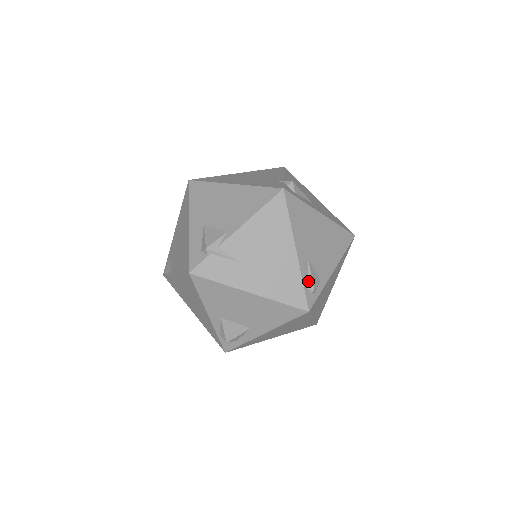
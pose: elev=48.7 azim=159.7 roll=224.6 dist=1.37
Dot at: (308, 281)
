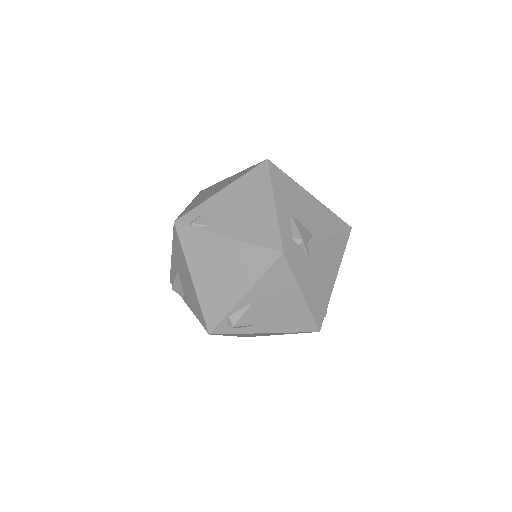
Dot at: occluded
